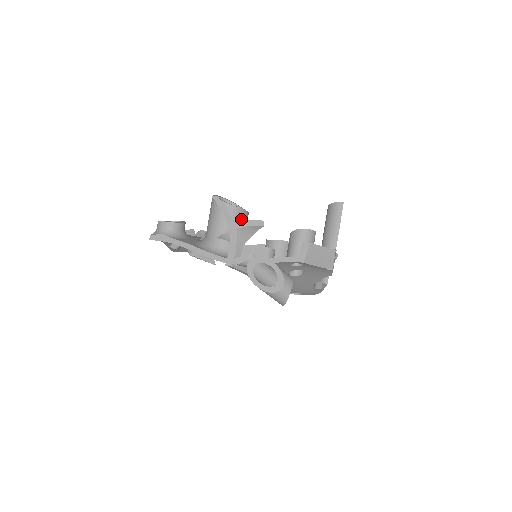
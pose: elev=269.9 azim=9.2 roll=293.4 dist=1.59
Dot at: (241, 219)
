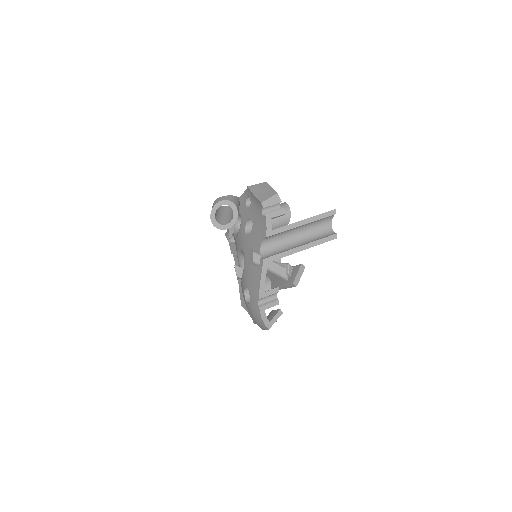
Dot at: occluded
